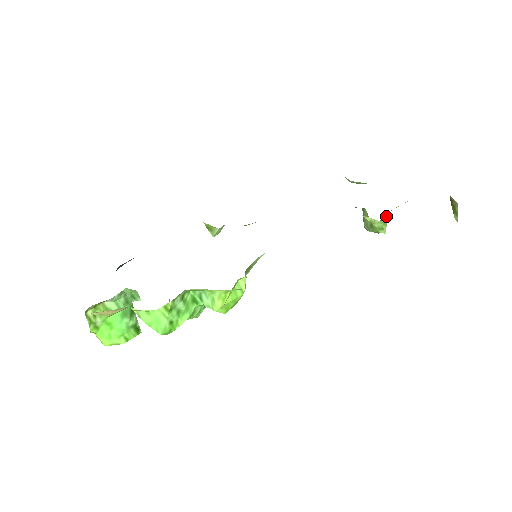
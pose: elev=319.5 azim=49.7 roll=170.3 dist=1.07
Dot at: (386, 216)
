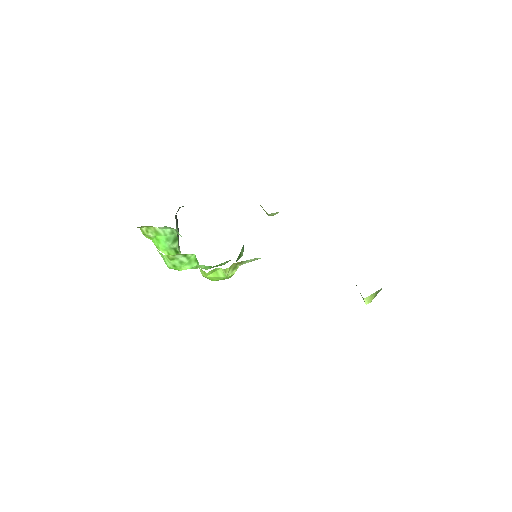
Dot at: occluded
